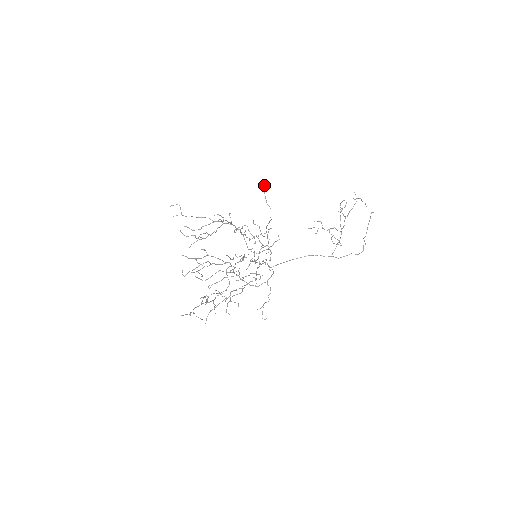
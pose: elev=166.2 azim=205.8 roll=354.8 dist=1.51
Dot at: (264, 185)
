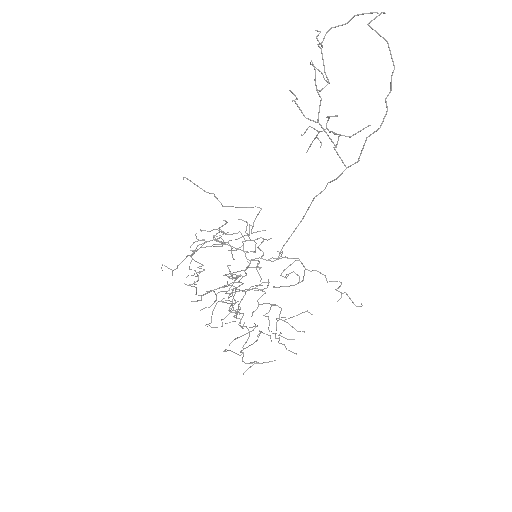
Dot at: (183, 178)
